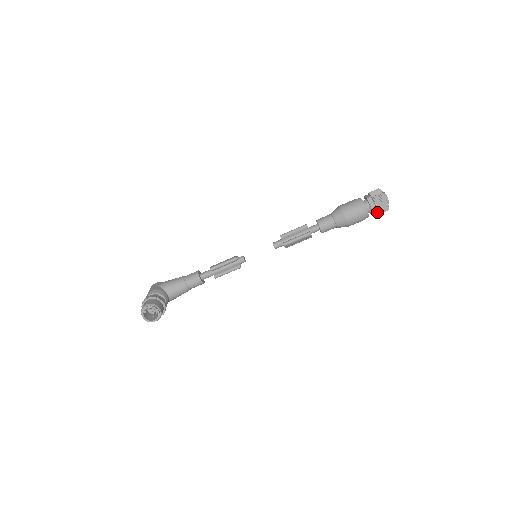
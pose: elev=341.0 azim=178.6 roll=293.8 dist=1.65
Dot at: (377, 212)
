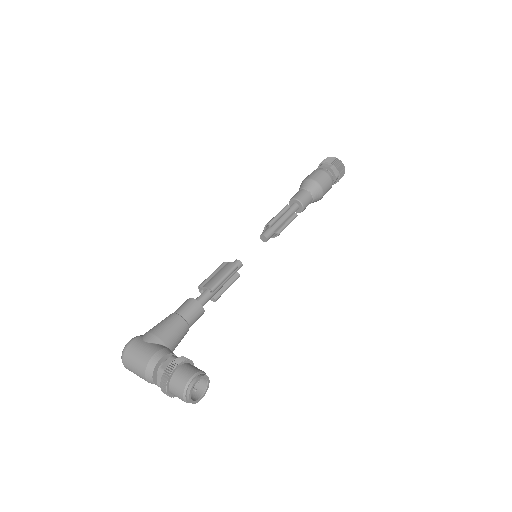
Dot at: occluded
